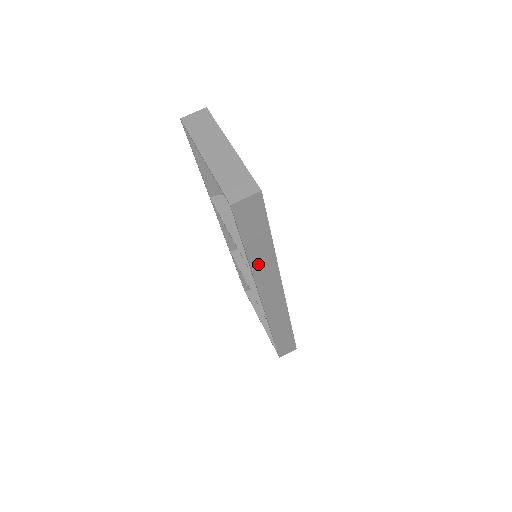
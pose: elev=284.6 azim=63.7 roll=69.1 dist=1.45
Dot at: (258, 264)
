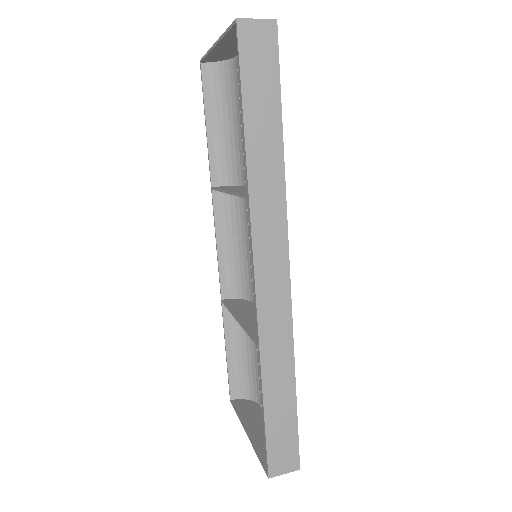
Dot at: (258, 170)
